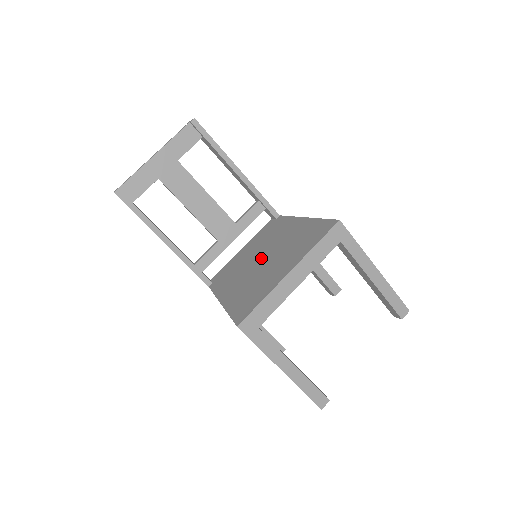
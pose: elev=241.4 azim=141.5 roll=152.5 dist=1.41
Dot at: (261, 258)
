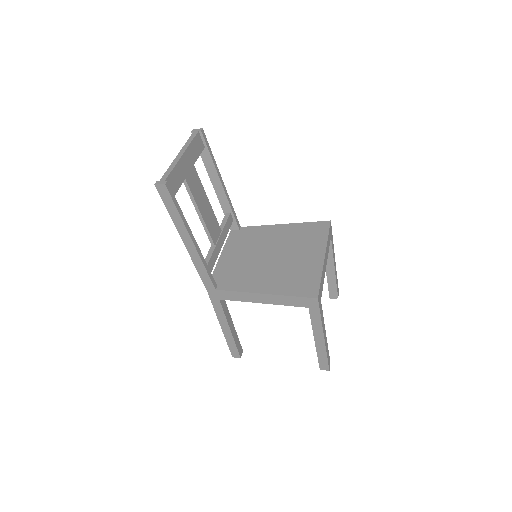
Dot at: (268, 255)
